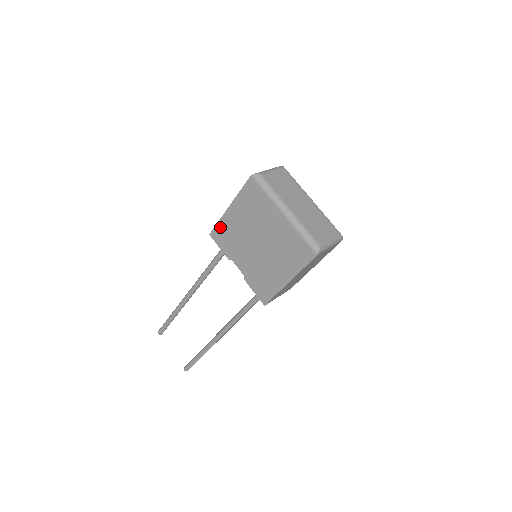
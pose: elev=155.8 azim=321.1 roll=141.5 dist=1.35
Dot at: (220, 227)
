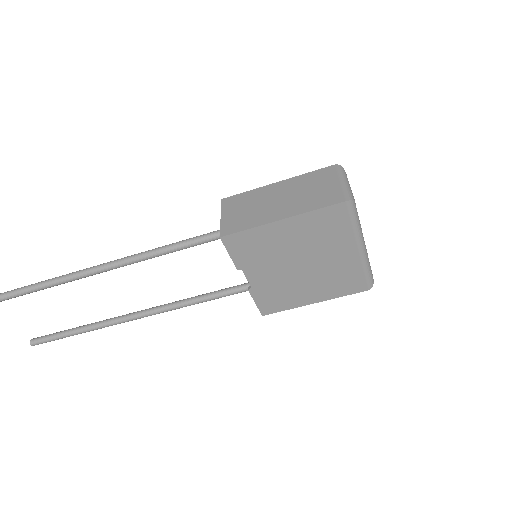
Dot at: (248, 235)
